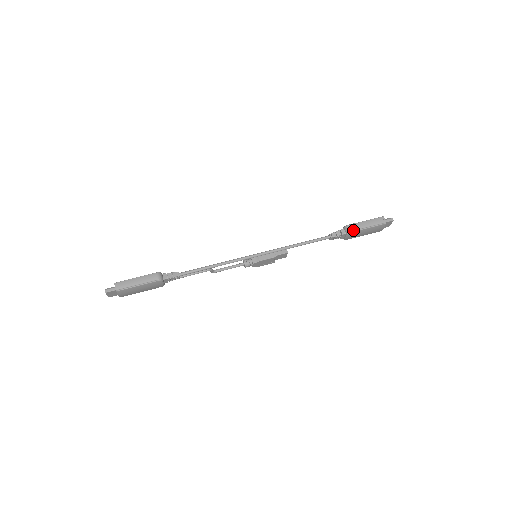
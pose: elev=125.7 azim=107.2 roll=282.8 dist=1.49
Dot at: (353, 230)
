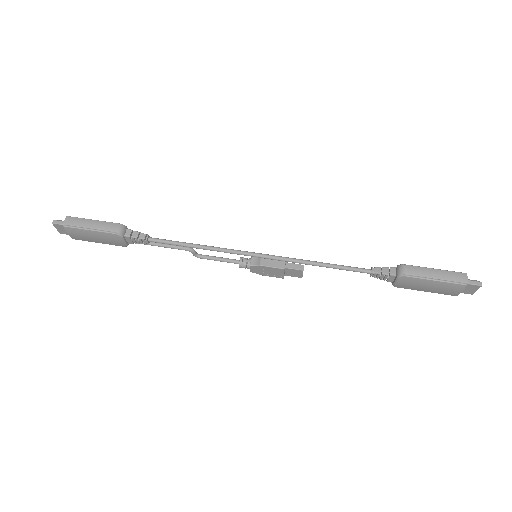
Dot at: (408, 274)
